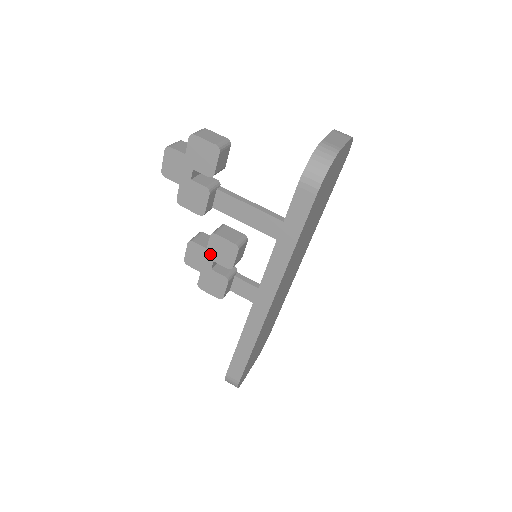
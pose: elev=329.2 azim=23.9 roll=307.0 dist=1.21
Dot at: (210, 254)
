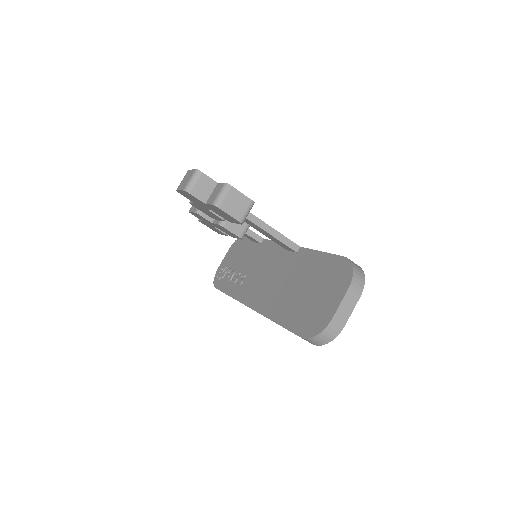
Dot at: (215, 225)
